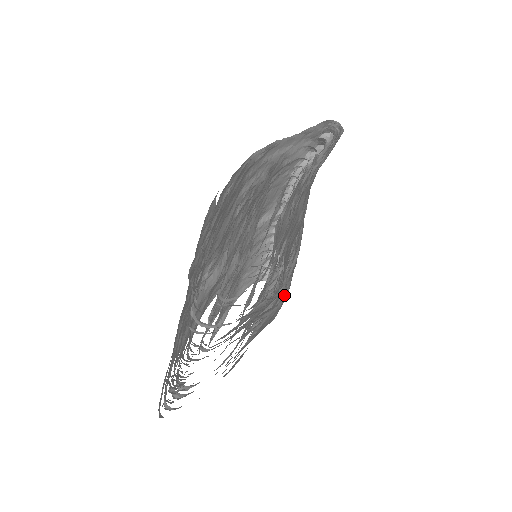
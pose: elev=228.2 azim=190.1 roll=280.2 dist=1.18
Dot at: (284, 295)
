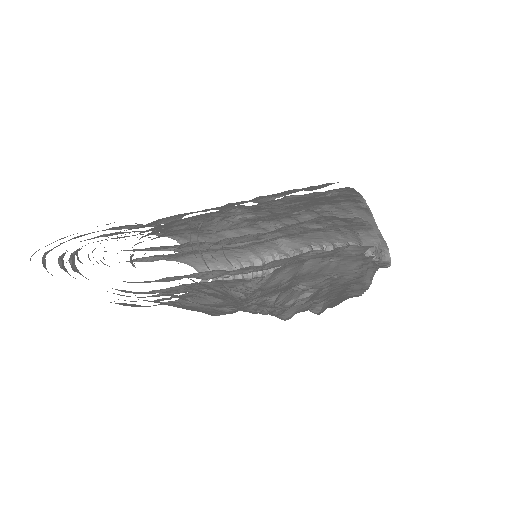
Dot at: (267, 312)
